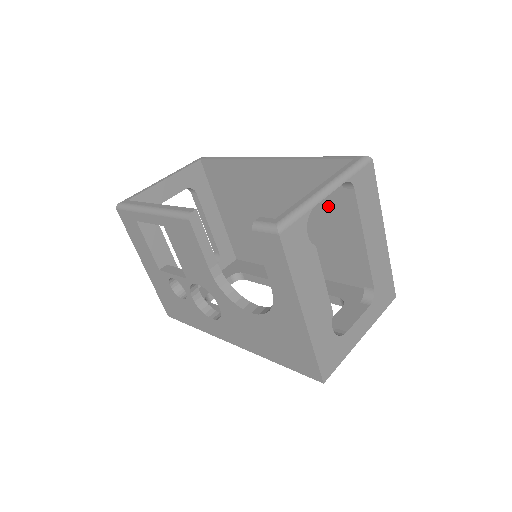
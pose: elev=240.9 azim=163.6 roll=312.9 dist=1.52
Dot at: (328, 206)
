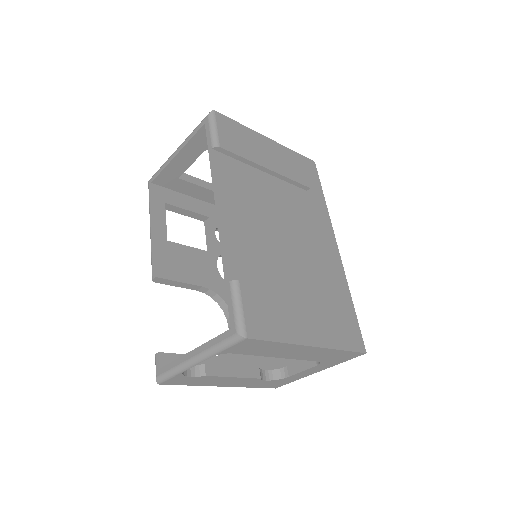
Dot at: occluded
